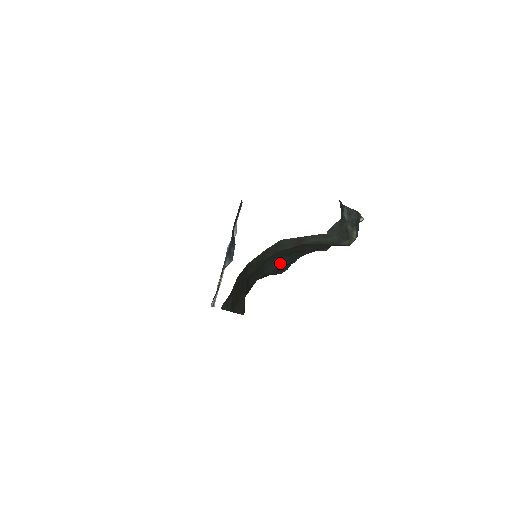
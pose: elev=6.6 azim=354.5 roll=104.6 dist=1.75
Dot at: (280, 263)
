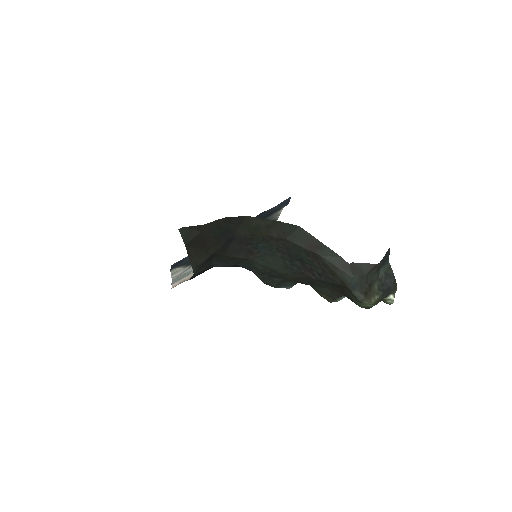
Dot at: (275, 263)
